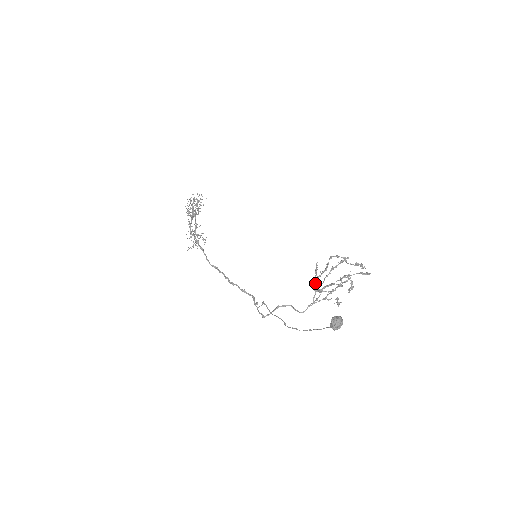
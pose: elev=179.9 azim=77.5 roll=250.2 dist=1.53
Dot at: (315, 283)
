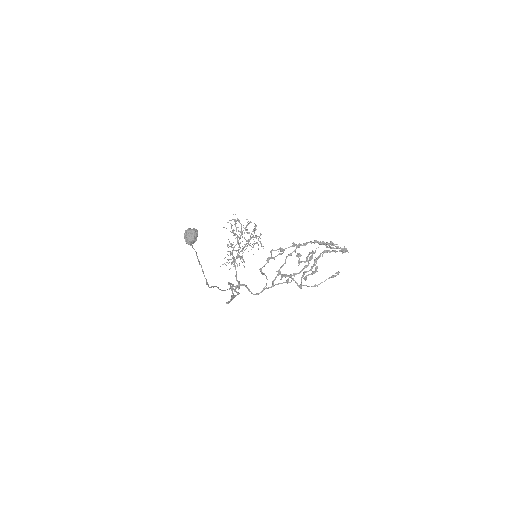
Dot at: (301, 279)
